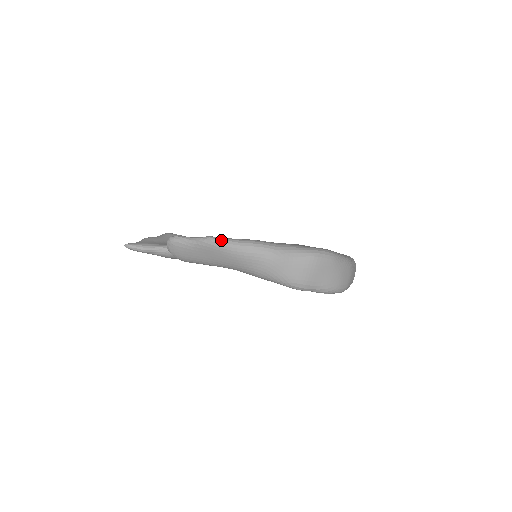
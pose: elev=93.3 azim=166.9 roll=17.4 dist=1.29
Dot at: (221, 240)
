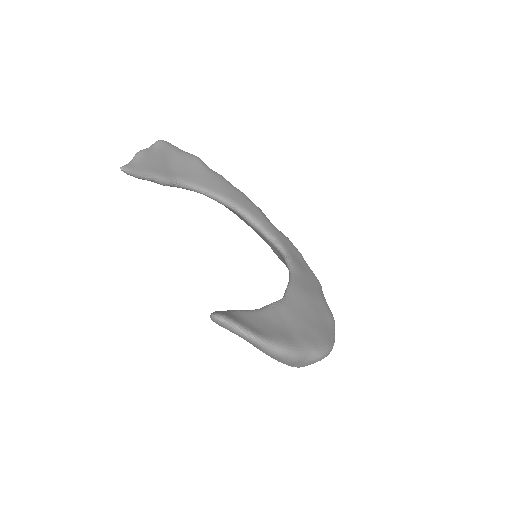
Dot at: (264, 344)
